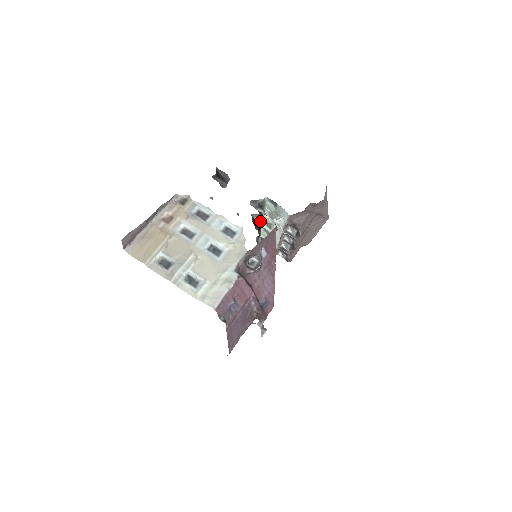
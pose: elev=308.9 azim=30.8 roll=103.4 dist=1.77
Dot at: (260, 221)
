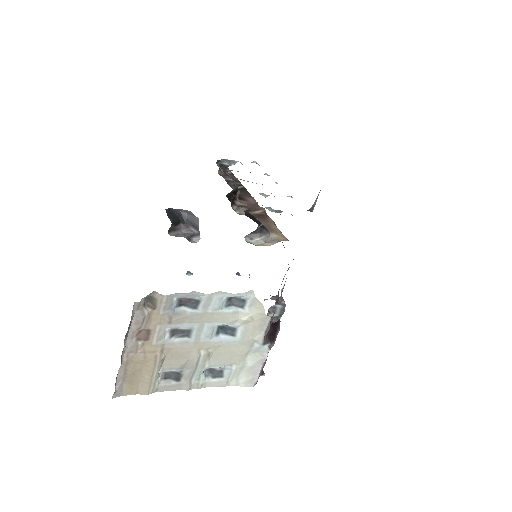
Dot at: occluded
